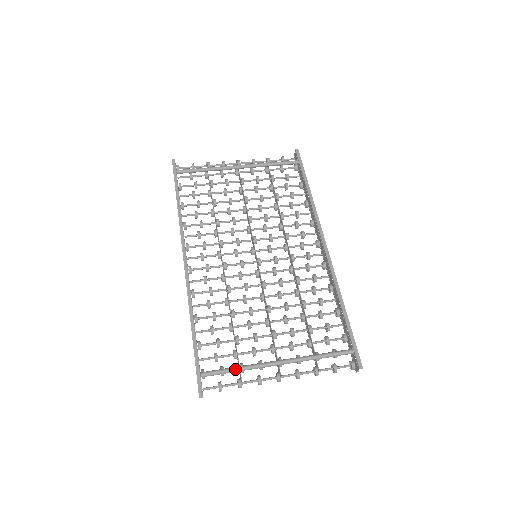
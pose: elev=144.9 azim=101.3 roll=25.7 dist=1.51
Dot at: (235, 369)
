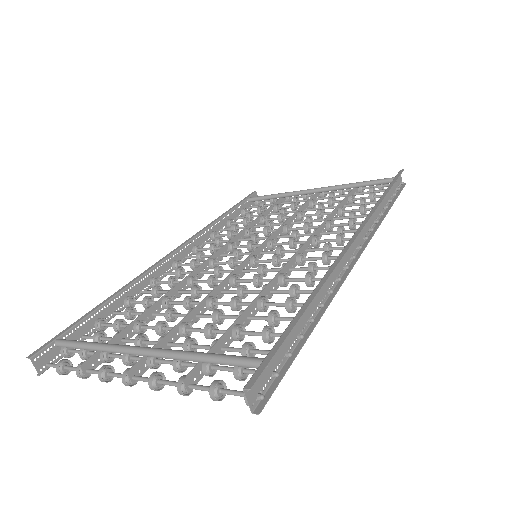
Dot at: (89, 343)
